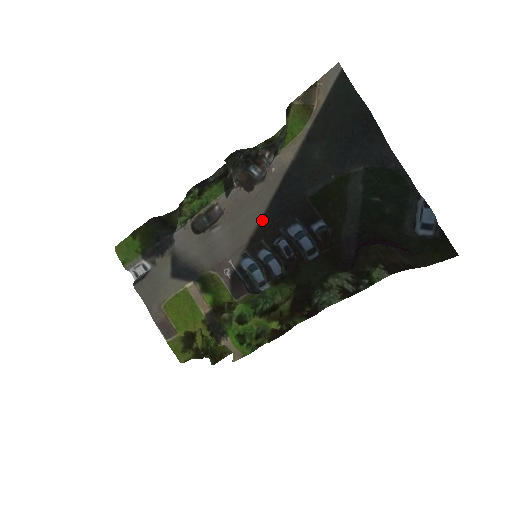
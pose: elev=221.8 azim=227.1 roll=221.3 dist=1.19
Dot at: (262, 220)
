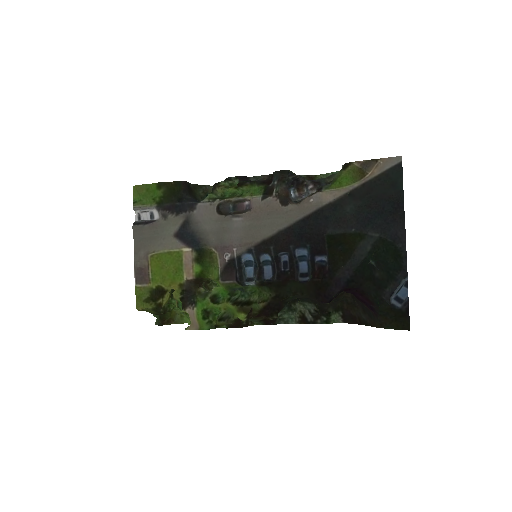
Dot at: (281, 232)
